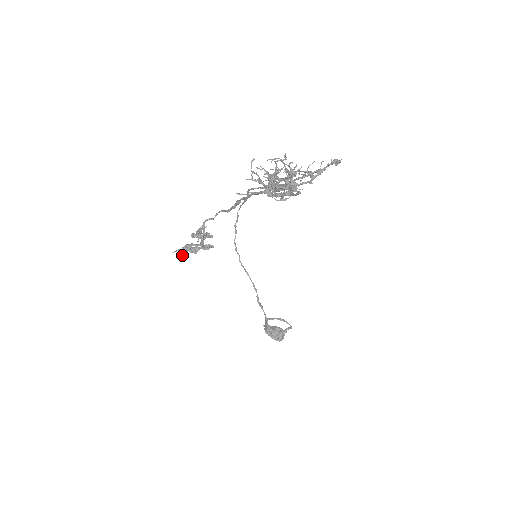
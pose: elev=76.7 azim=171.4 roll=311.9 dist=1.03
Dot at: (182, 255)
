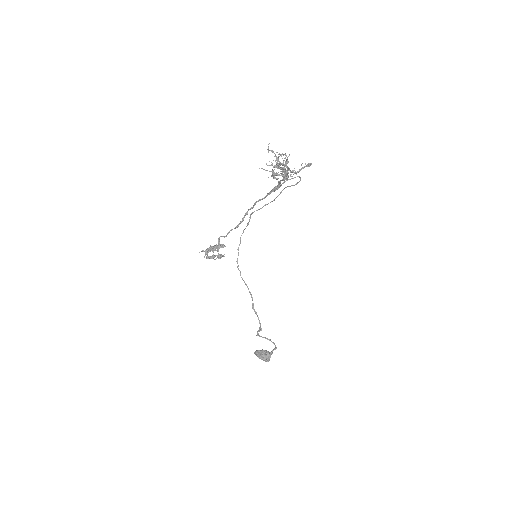
Dot at: (205, 254)
